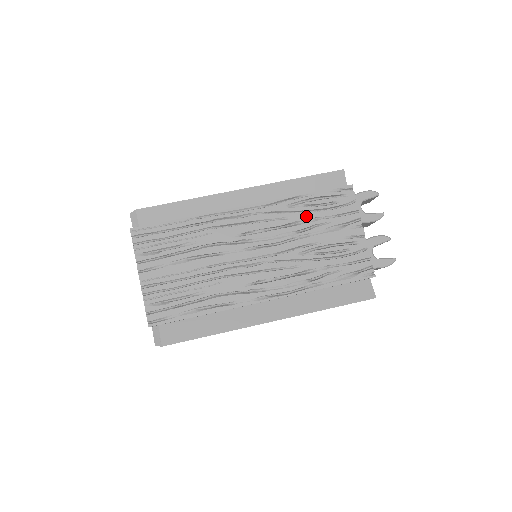
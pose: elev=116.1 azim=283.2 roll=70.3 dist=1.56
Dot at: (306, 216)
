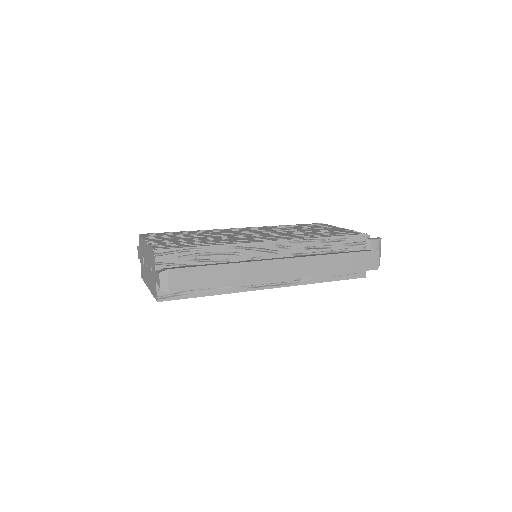
Dot at: (291, 228)
